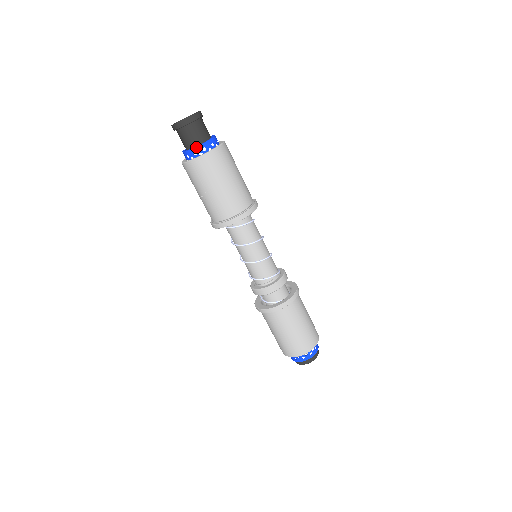
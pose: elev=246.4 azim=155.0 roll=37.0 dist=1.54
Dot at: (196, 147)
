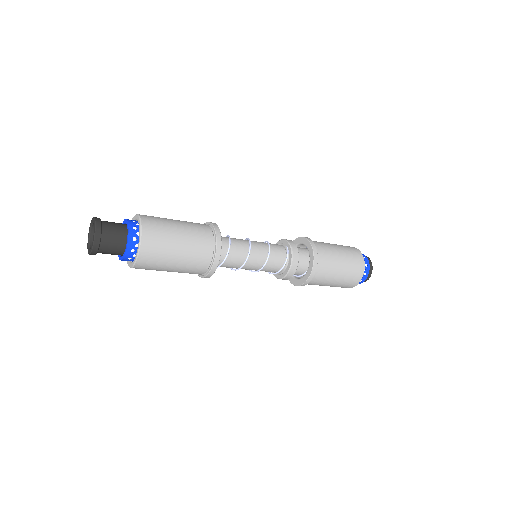
Dot at: (122, 260)
